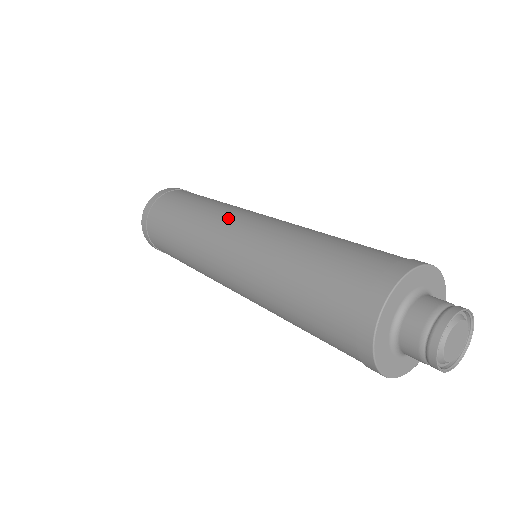
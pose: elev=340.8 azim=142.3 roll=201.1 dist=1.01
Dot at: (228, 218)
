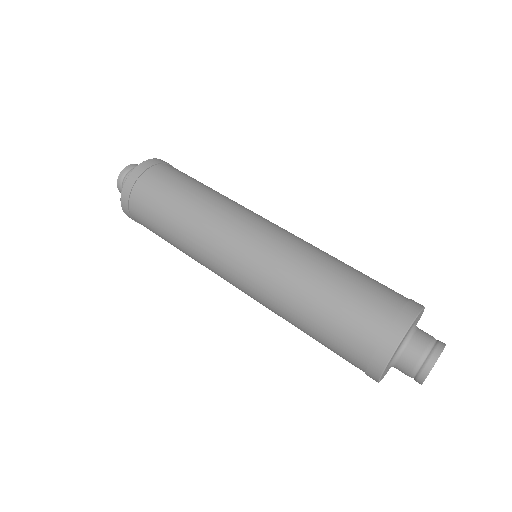
Dot at: (219, 254)
